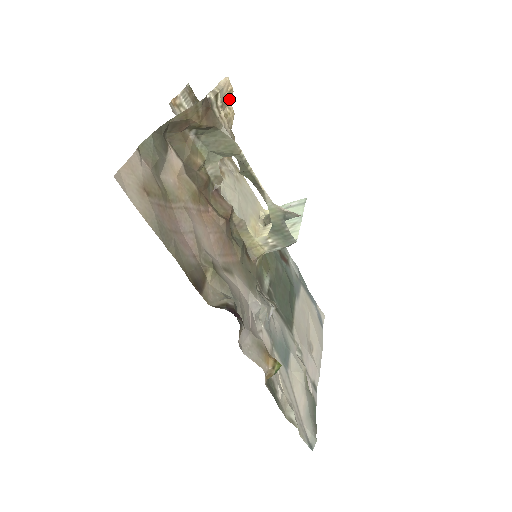
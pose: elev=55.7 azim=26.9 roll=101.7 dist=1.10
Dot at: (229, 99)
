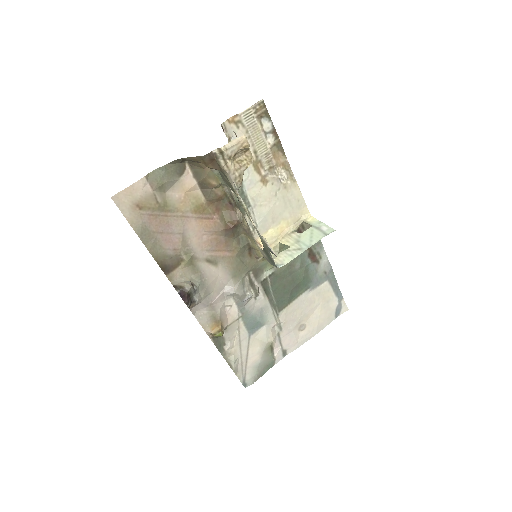
Dot at: (247, 149)
